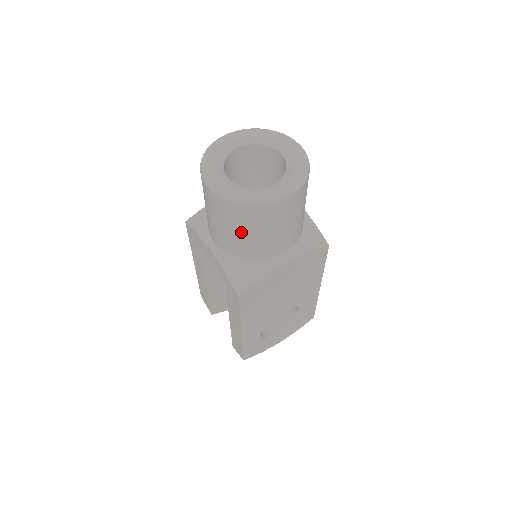
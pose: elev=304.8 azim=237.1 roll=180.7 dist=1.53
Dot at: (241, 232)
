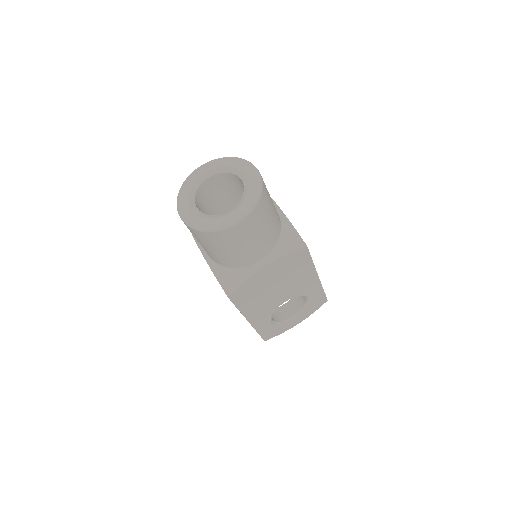
Dot at: (215, 249)
